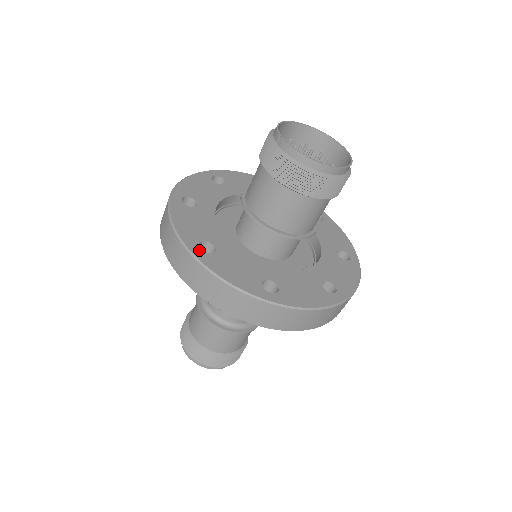
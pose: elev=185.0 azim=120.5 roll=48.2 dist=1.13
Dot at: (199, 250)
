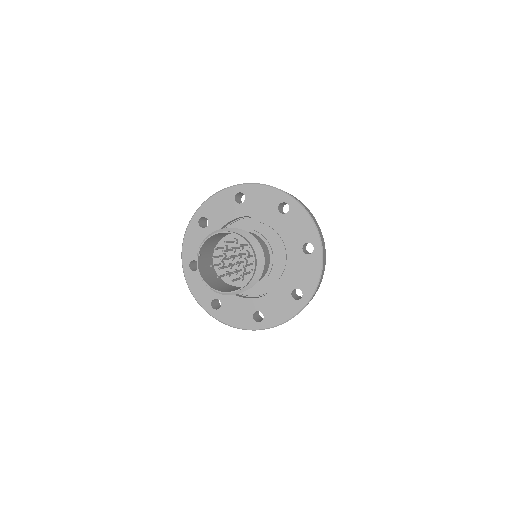
Dot at: (188, 267)
